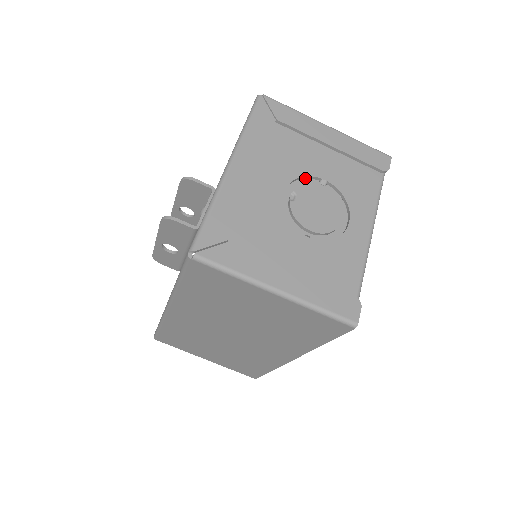
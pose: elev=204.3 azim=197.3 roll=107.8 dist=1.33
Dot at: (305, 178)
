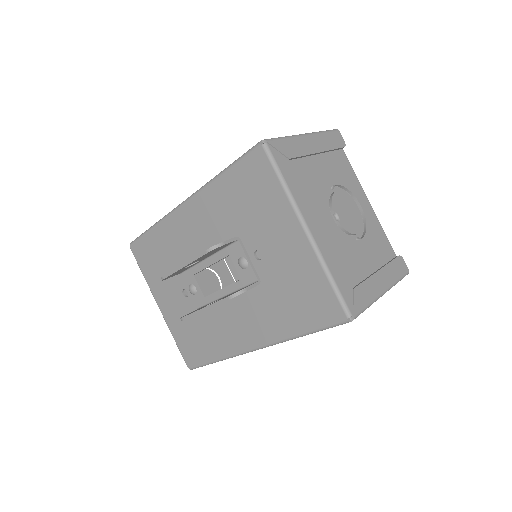
Dot at: occluded
